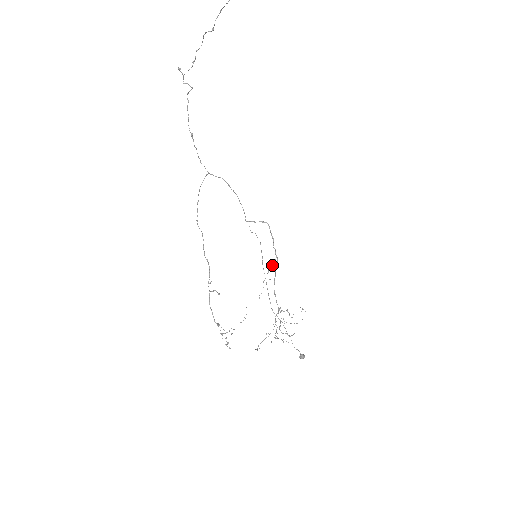
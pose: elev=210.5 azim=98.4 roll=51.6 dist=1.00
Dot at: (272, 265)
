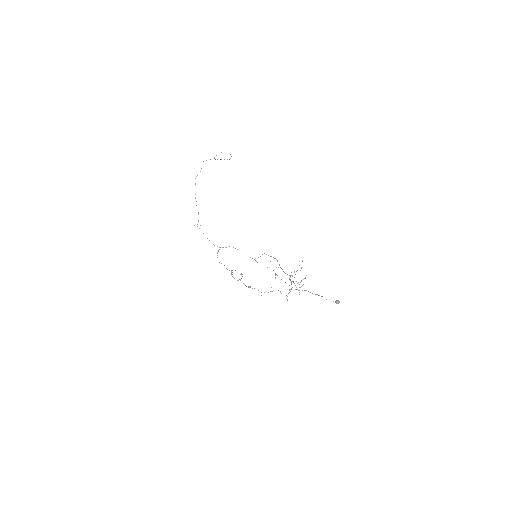
Dot at: occluded
